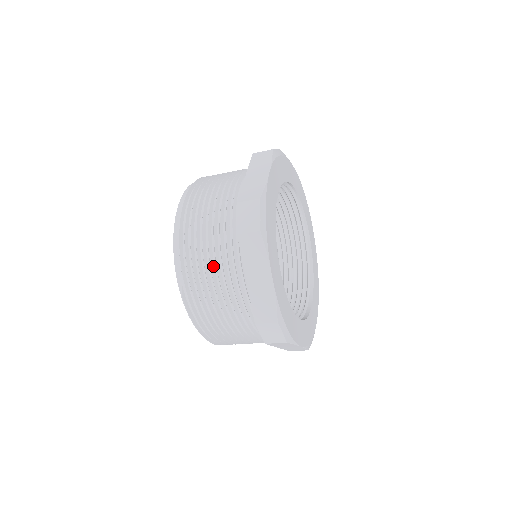
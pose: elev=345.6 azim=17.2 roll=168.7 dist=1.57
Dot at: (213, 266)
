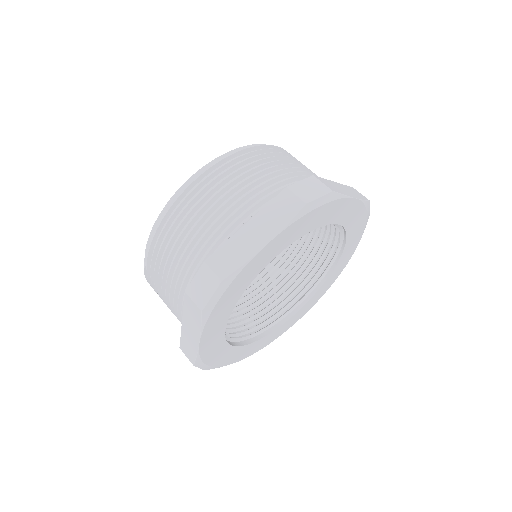
Dot at: (170, 280)
